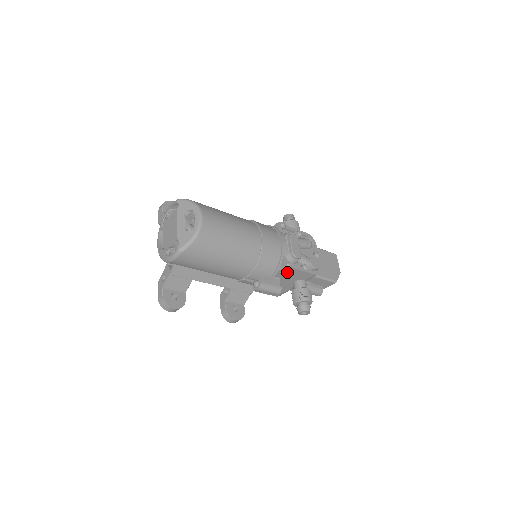
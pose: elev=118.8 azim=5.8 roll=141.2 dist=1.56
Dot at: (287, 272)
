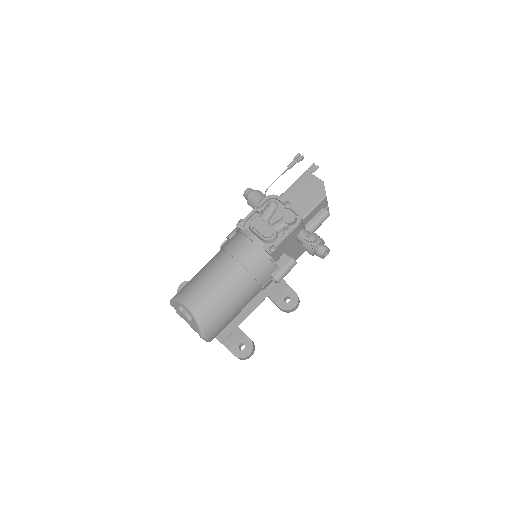
Dot at: (280, 249)
